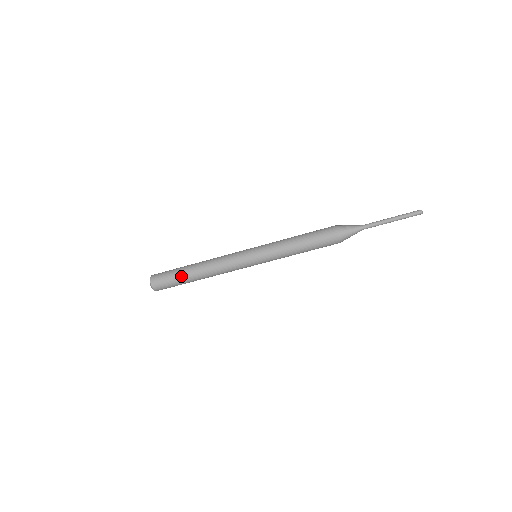
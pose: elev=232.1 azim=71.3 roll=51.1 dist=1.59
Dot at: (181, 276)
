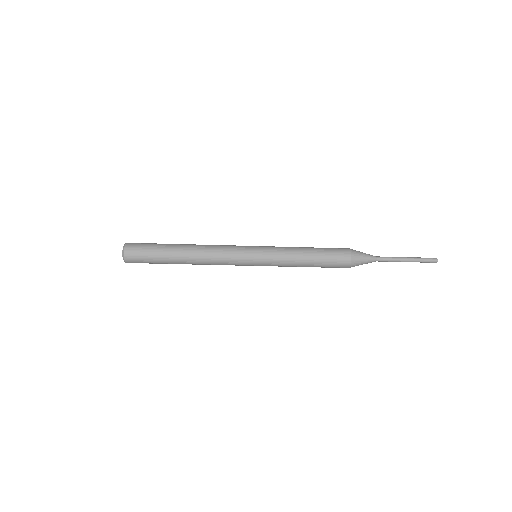
Dot at: occluded
